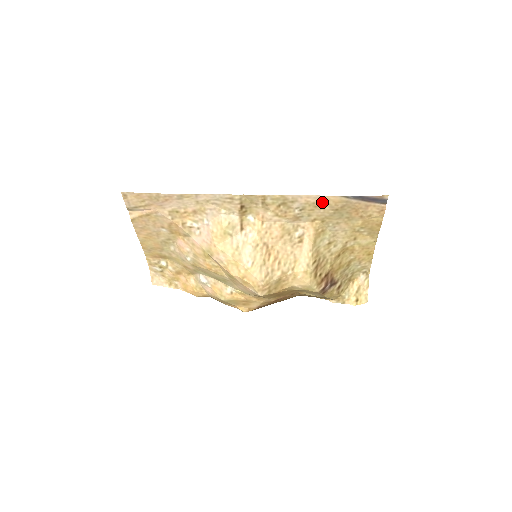
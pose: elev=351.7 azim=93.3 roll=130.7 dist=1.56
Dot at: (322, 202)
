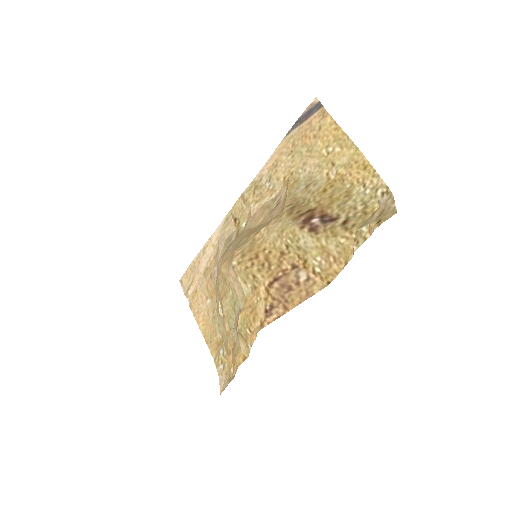
Dot at: (277, 157)
